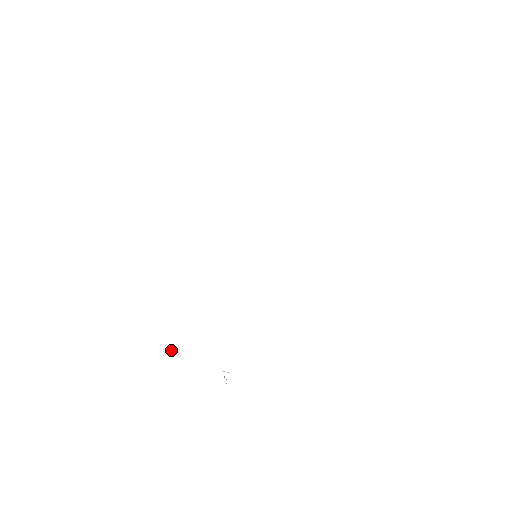
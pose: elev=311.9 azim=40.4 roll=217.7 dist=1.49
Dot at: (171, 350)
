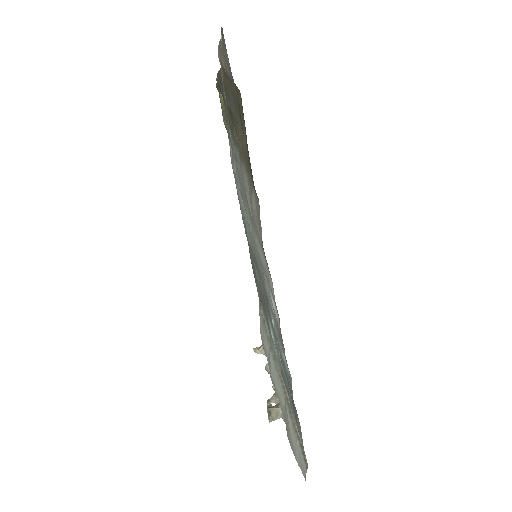
Dot at: (271, 405)
